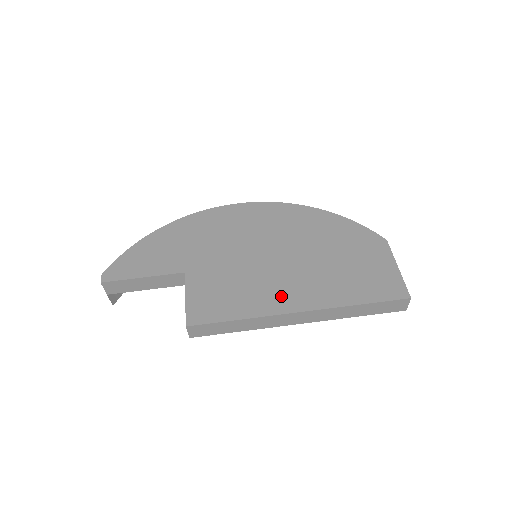
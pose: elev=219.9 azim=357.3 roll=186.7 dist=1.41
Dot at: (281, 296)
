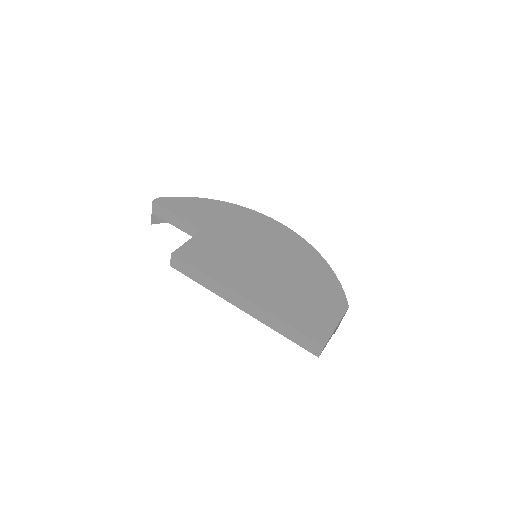
Dot at: (243, 282)
